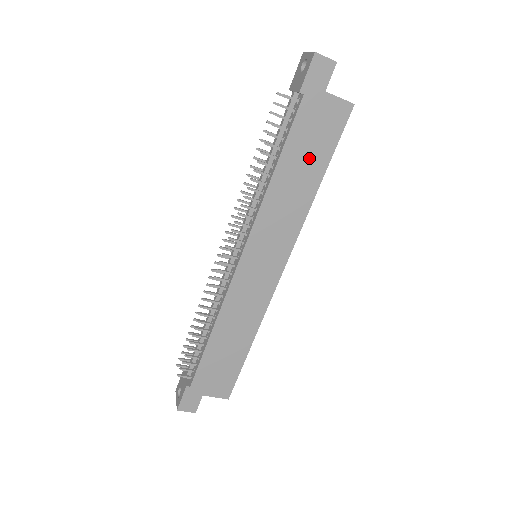
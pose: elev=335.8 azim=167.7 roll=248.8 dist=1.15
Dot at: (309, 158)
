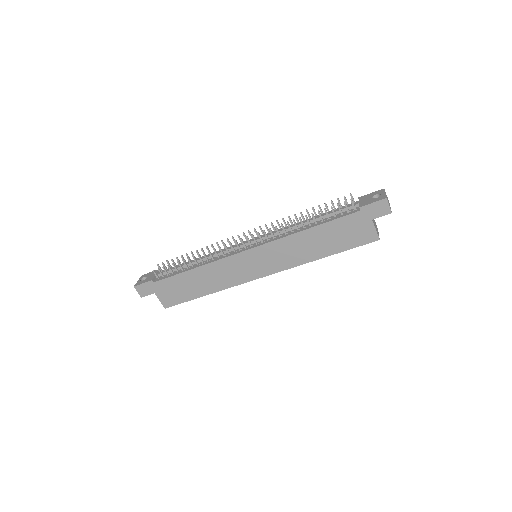
Dot at: (332, 240)
